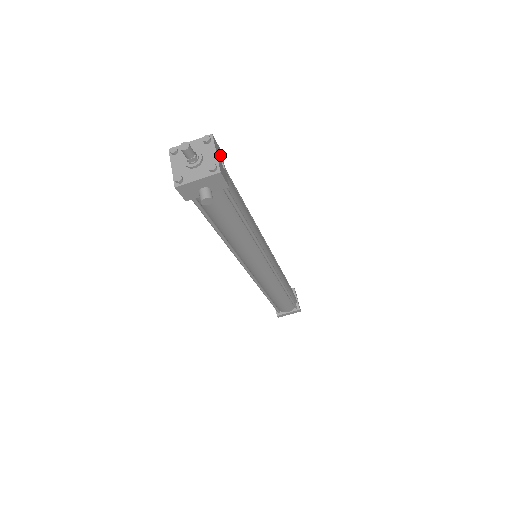
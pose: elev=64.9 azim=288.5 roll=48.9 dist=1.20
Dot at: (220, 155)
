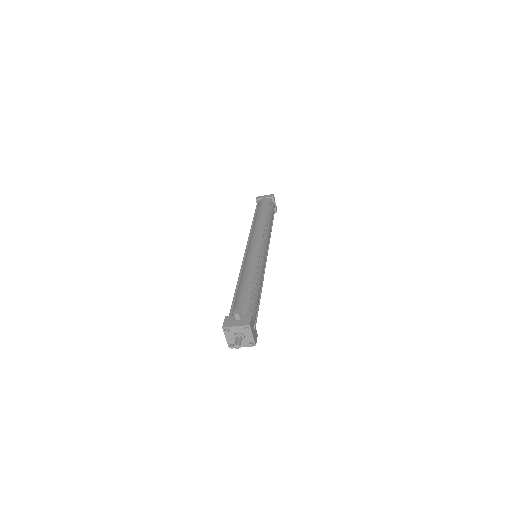
Dot at: (253, 324)
